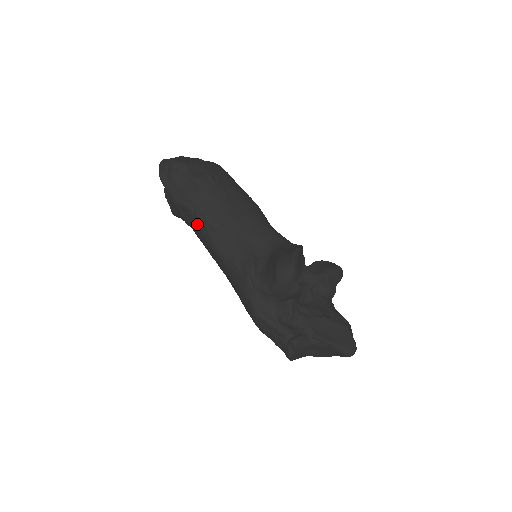
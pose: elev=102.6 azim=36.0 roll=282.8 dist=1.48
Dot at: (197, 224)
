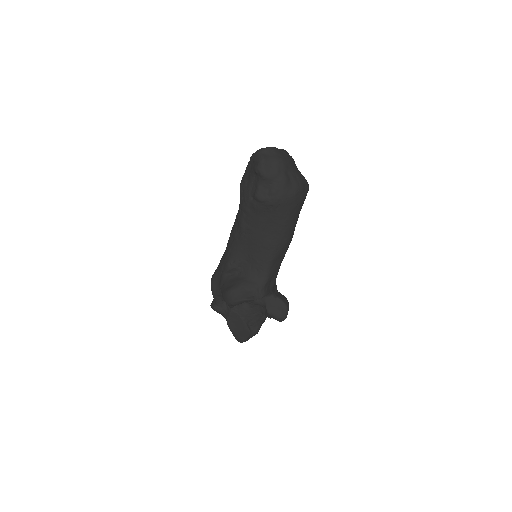
Dot at: occluded
